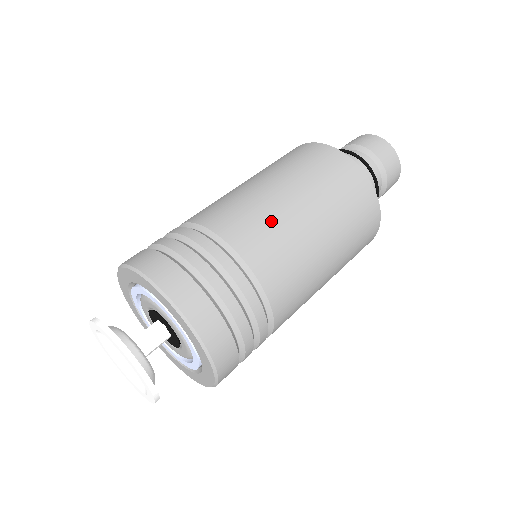
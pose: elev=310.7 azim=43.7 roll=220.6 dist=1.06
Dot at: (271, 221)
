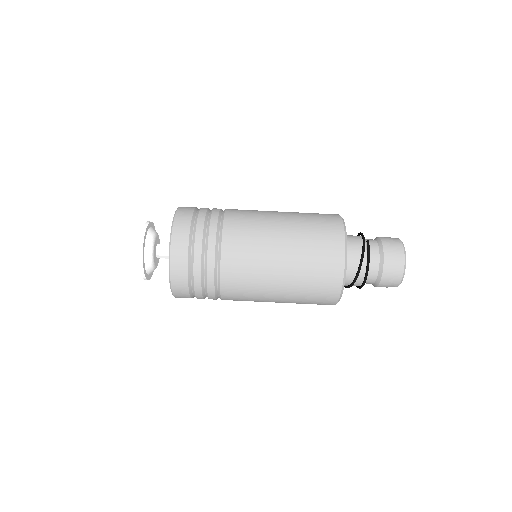
Dot at: (254, 281)
